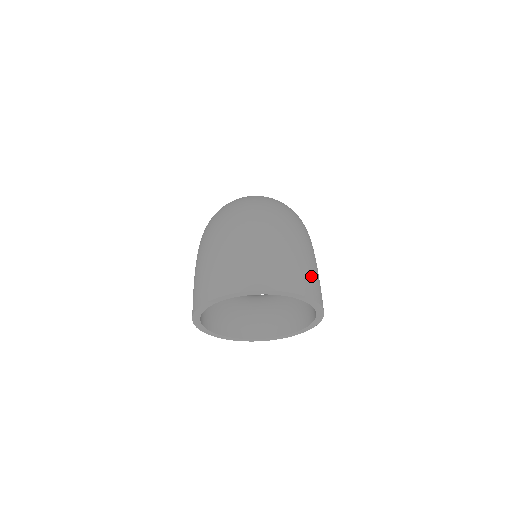
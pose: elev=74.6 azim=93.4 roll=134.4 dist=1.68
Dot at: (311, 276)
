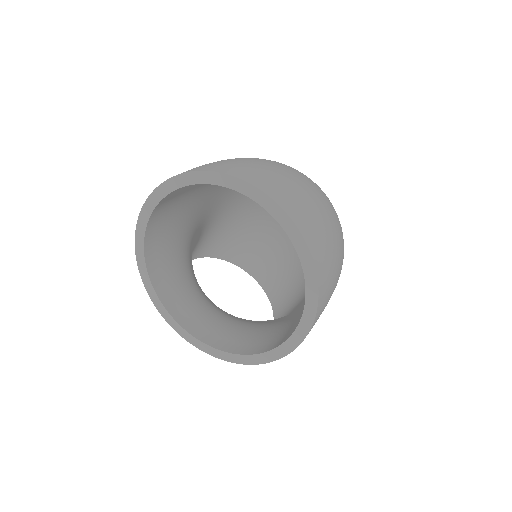
Dot at: (332, 278)
